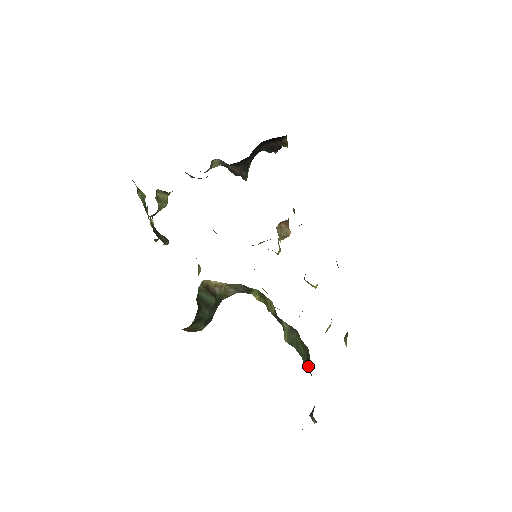
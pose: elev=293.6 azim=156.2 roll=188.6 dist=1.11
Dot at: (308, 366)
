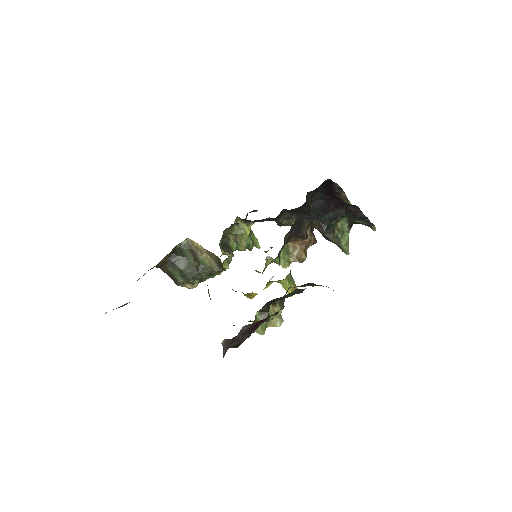
Dot at: occluded
